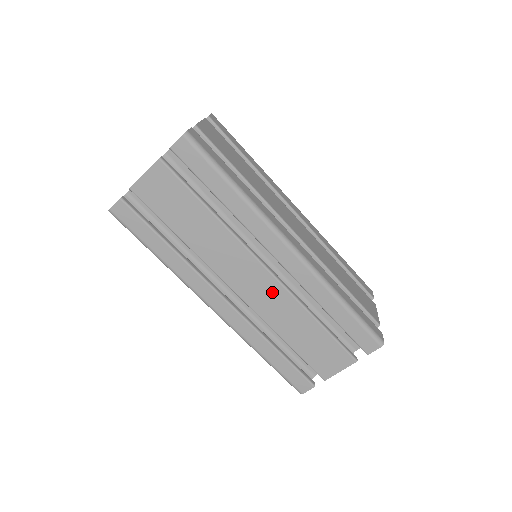
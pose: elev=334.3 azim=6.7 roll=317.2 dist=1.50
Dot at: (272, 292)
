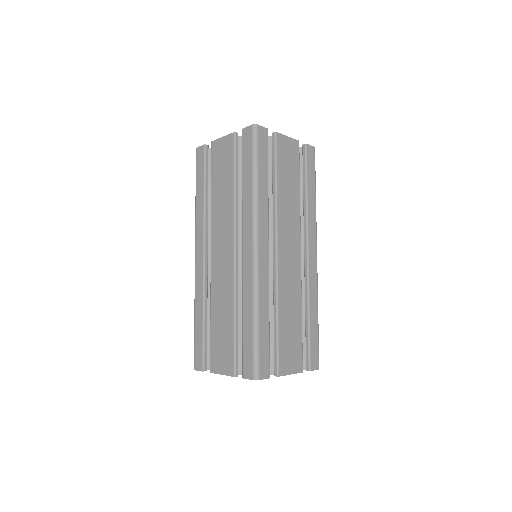
Dot at: (227, 272)
